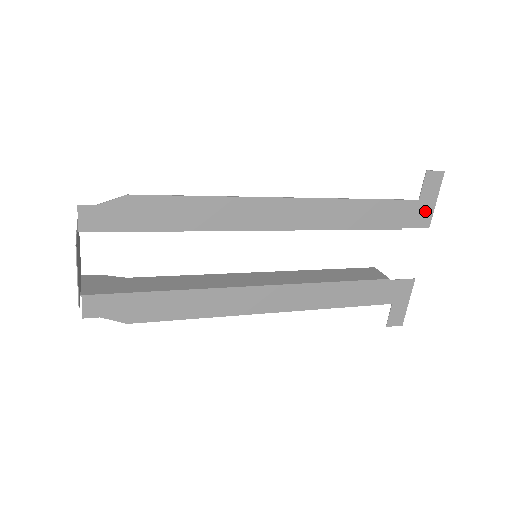
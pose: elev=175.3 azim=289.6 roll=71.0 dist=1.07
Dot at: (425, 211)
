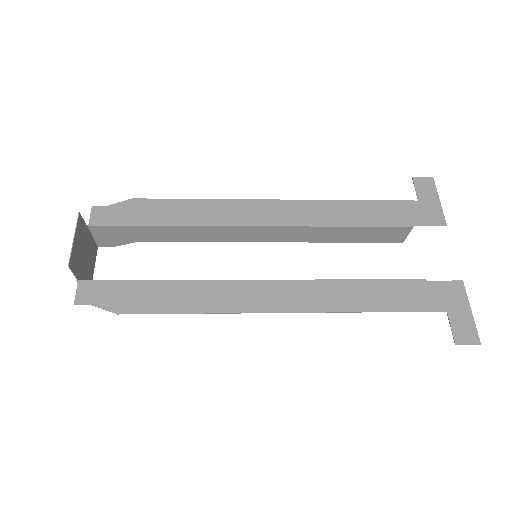
Dot at: (432, 210)
